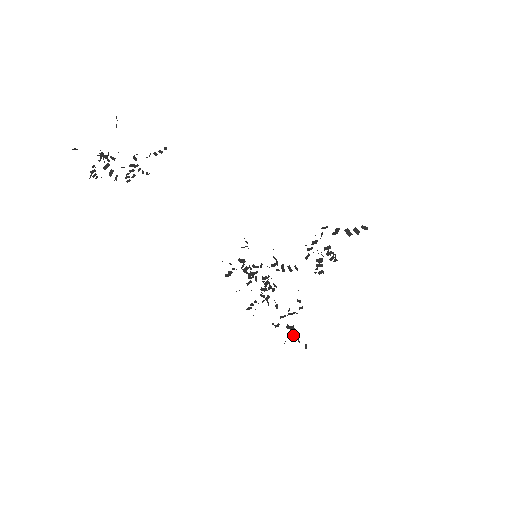
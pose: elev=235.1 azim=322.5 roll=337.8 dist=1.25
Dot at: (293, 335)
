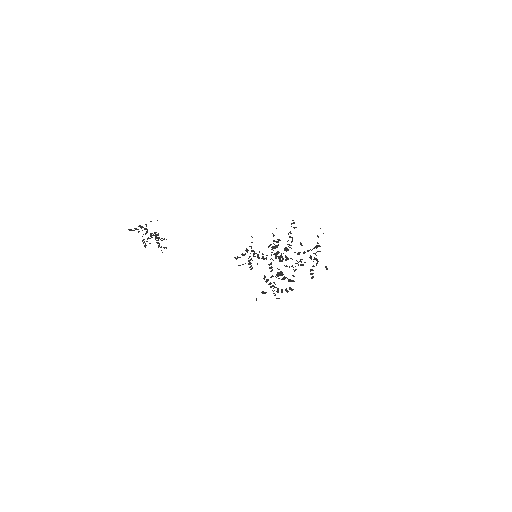
Dot at: occluded
